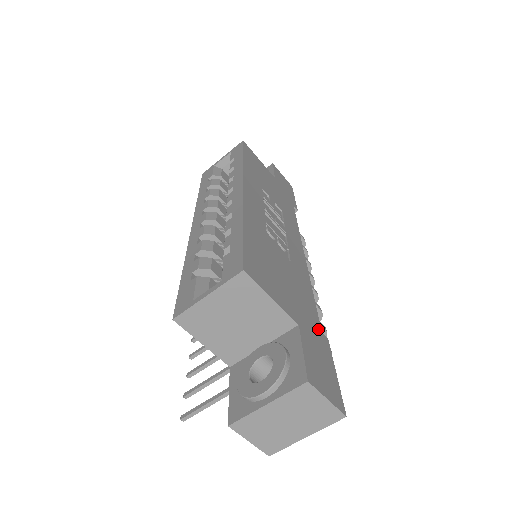
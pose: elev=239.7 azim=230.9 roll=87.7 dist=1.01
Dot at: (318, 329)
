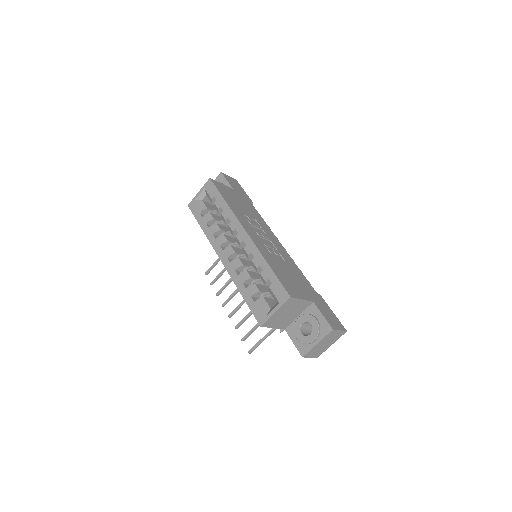
Dot at: (316, 294)
